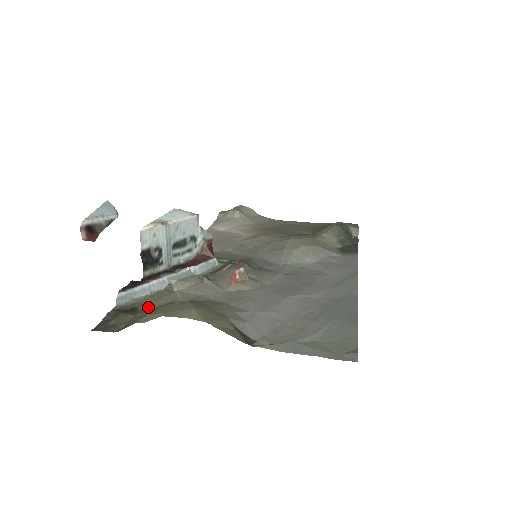
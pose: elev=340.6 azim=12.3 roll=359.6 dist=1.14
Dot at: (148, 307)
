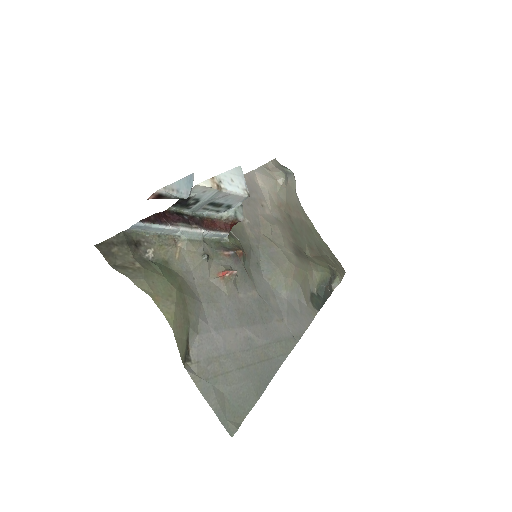
Dot at: (149, 251)
